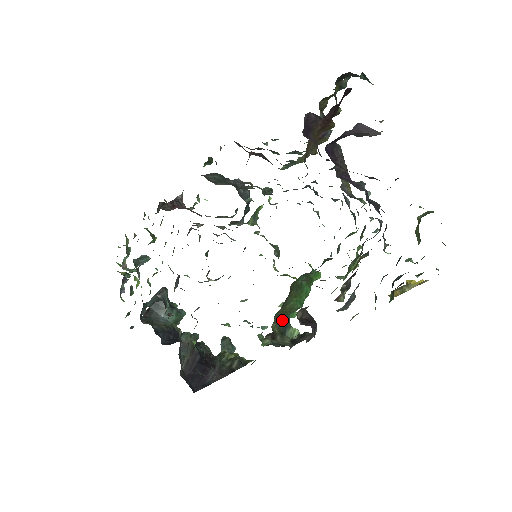
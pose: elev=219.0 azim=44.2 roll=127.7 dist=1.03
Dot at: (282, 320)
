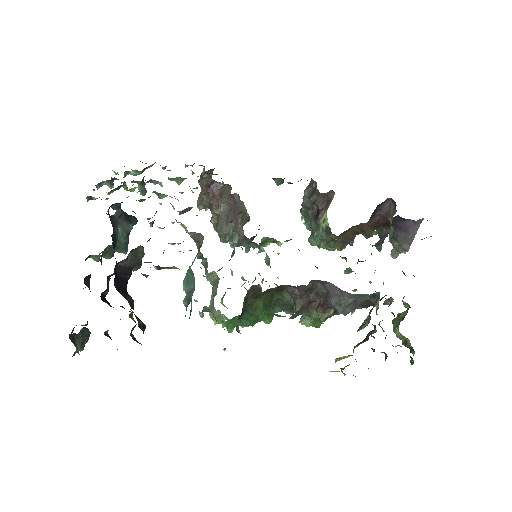
Dot at: (245, 307)
